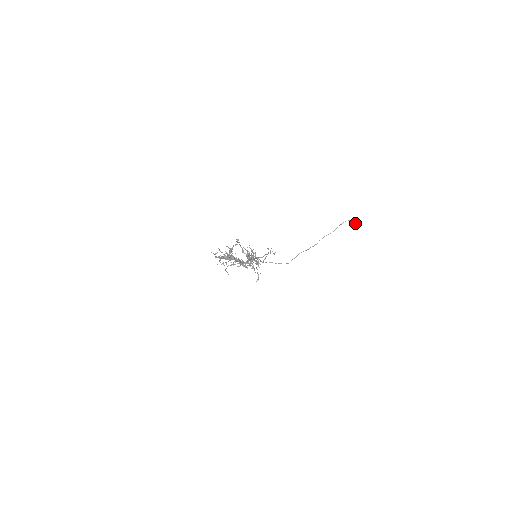
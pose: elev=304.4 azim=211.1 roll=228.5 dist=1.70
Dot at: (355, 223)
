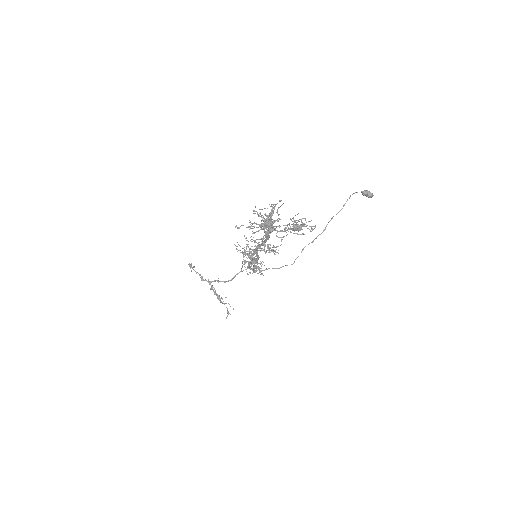
Dot at: (366, 193)
